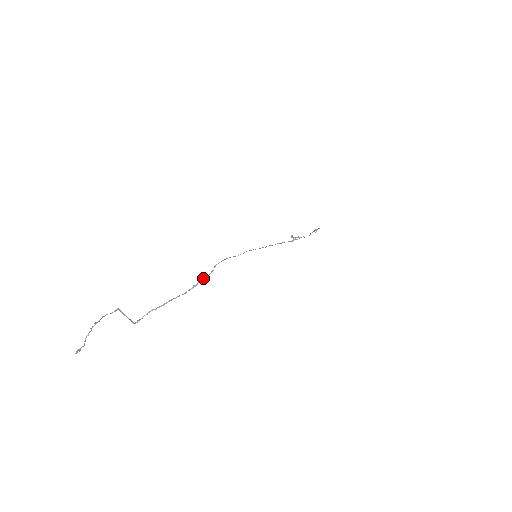
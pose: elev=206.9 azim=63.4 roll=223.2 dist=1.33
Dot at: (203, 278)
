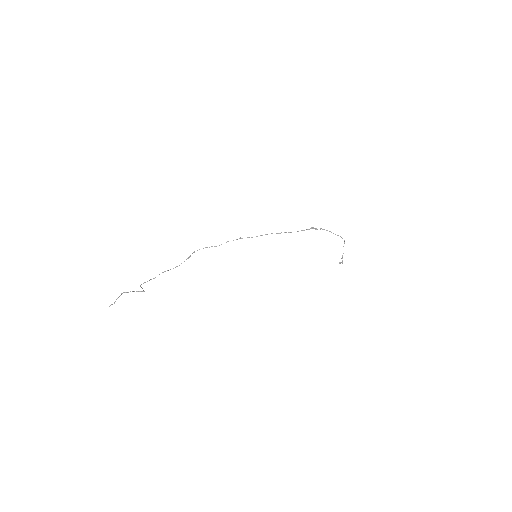
Dot at: (187, 258)
